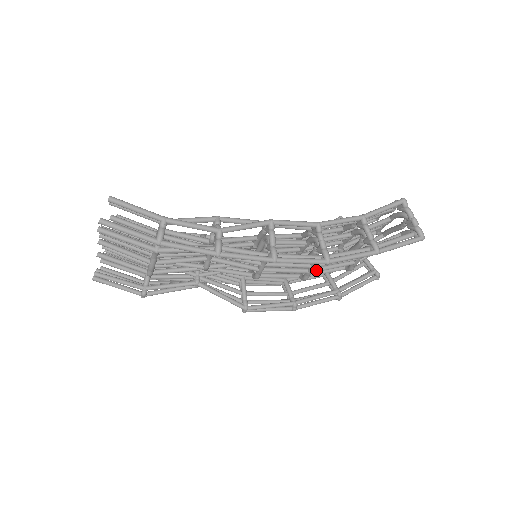
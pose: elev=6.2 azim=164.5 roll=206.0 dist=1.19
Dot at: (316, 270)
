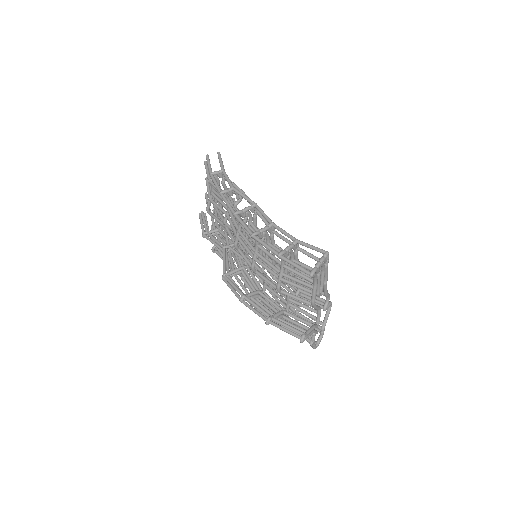
Dot at: (257, 260)
